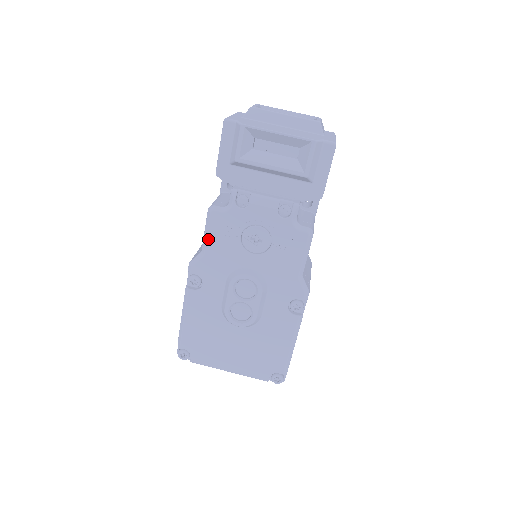
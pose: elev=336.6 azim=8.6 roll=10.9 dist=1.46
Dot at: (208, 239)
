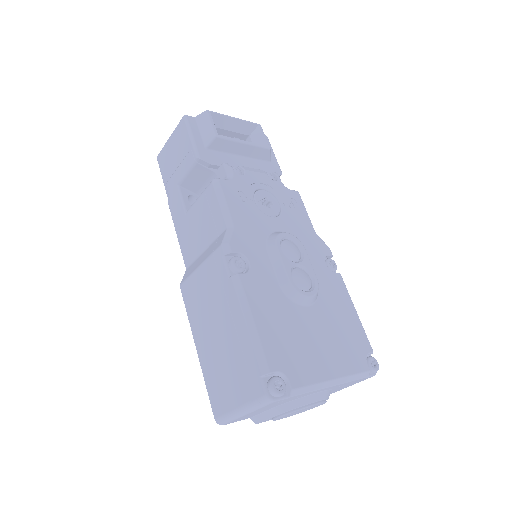
Dot at: (229, 208)
